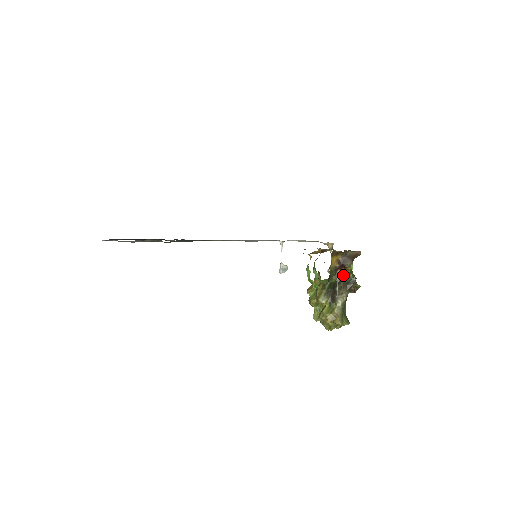
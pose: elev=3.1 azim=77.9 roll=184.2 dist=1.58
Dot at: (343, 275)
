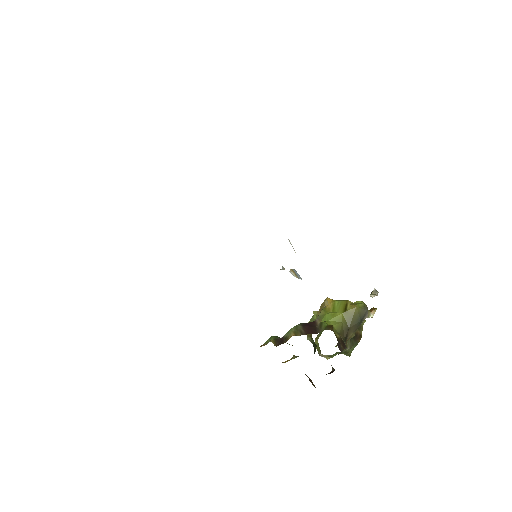
Dot at: occluded
